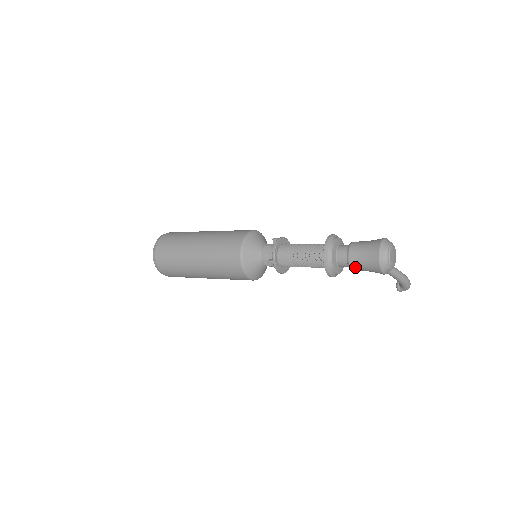
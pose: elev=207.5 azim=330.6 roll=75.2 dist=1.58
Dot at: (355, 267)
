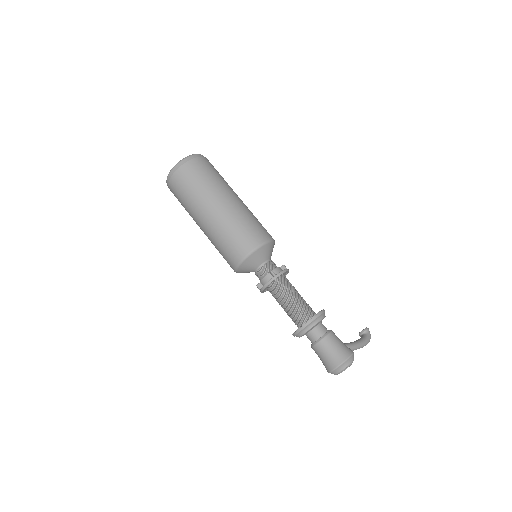
Dot at: occluded
